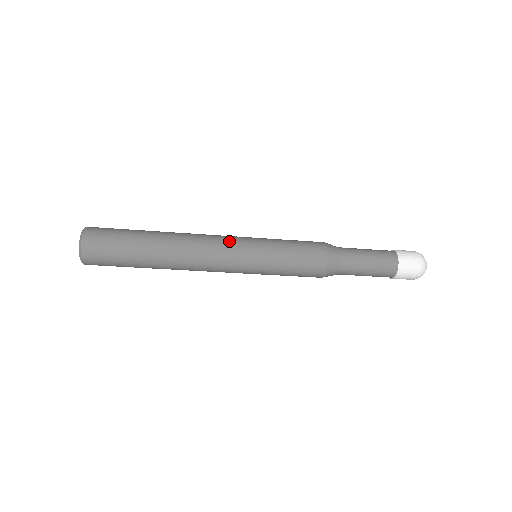
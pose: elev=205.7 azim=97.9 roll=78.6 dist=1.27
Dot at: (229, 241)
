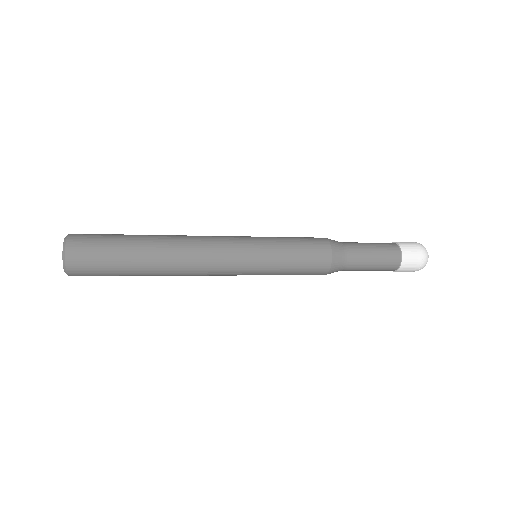
Dot at: (227, 237)
